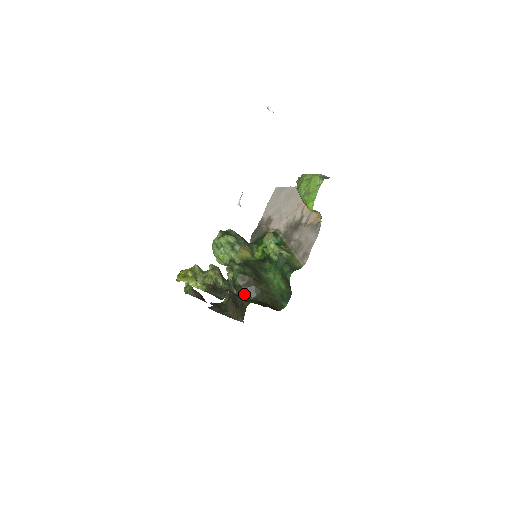
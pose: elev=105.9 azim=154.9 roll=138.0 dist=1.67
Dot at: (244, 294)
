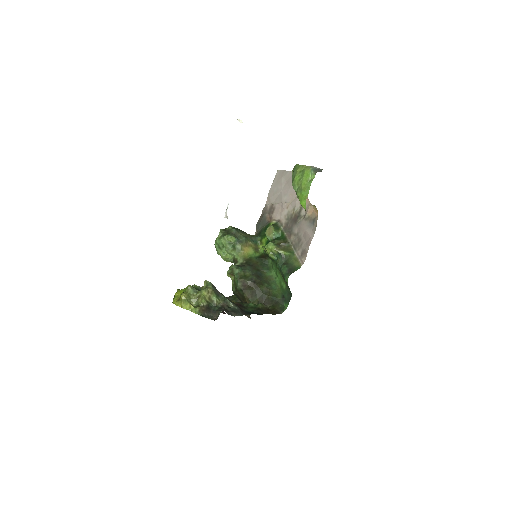
Dot at: (246, 297)
